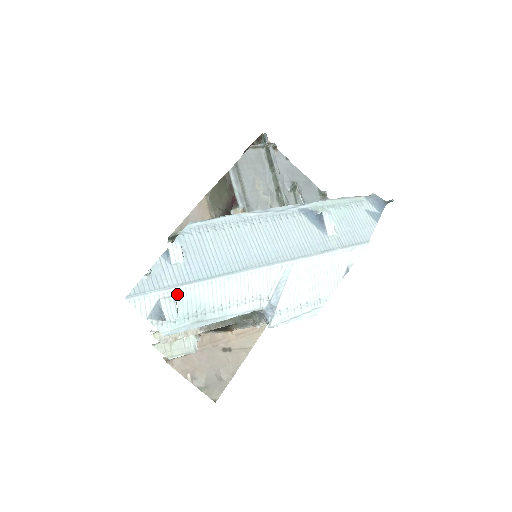
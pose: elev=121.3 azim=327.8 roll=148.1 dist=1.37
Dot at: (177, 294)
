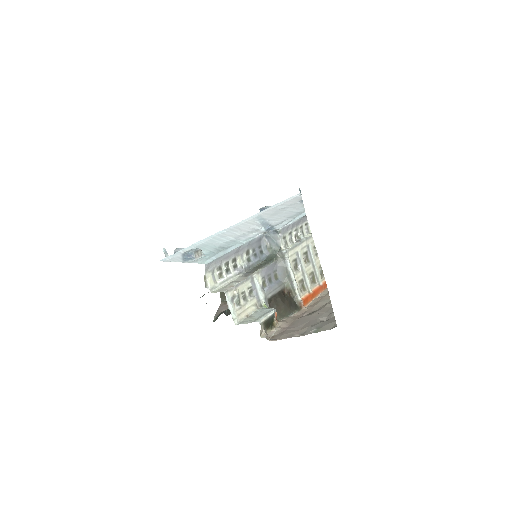
Dot at: occluded
